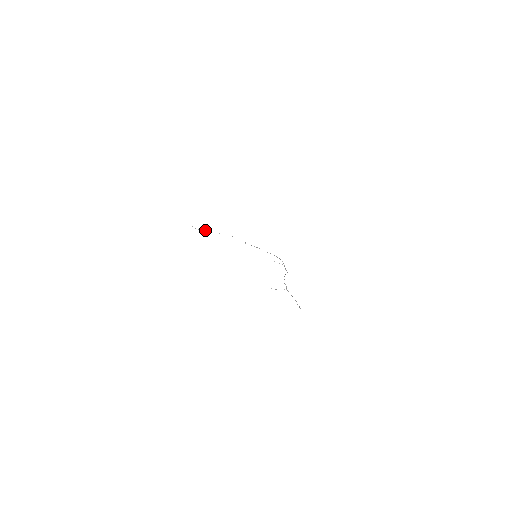
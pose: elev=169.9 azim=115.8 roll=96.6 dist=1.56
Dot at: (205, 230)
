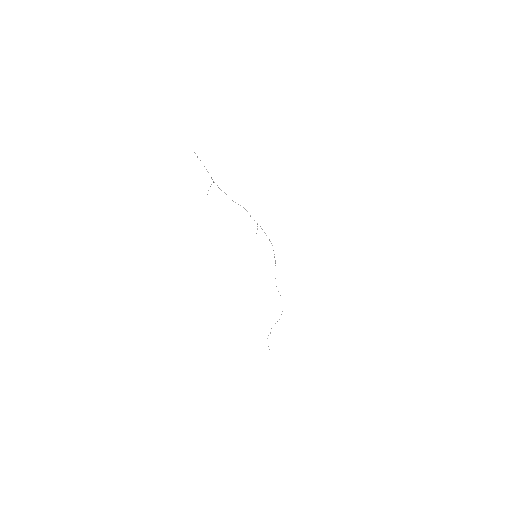
Dot at: (270, 333)
